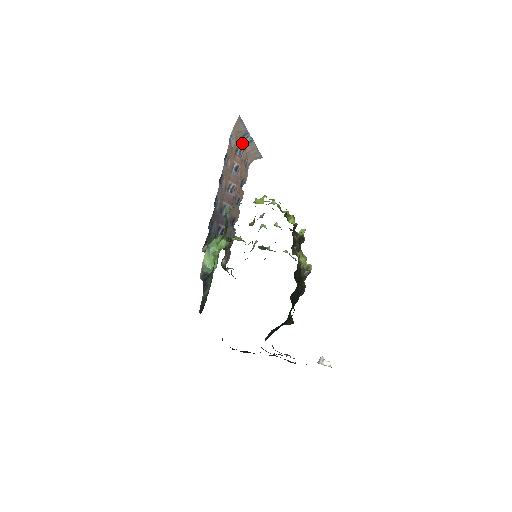
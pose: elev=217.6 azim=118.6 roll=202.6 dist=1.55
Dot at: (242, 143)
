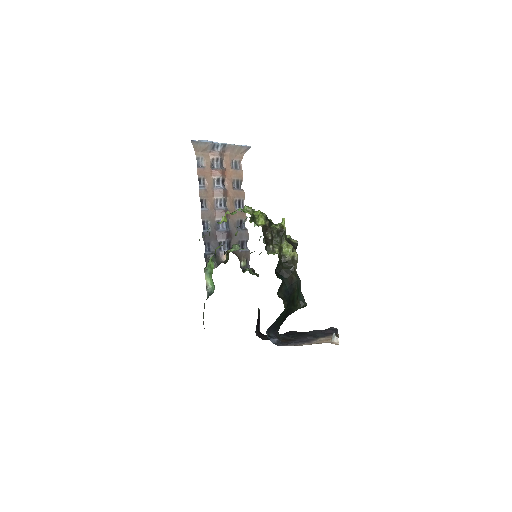
Dot at: (215, 155)
